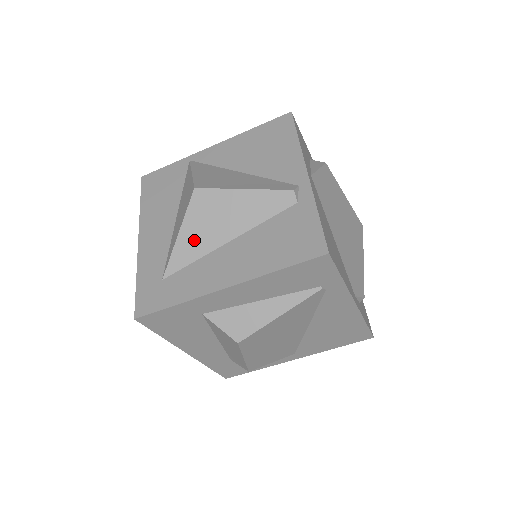
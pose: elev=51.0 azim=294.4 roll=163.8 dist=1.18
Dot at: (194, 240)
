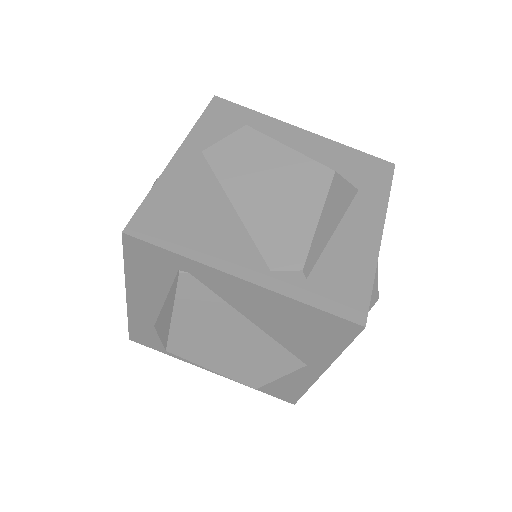
Dot at: occluded
